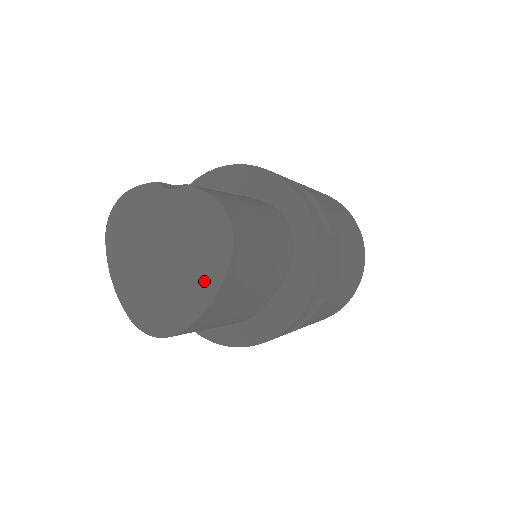
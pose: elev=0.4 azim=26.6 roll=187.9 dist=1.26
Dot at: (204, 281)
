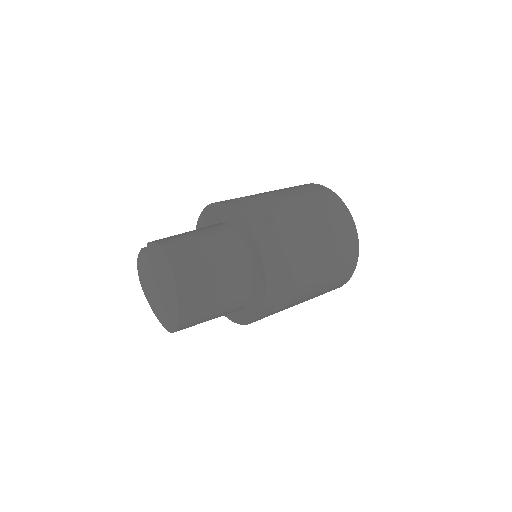
Dot at: (172, 290)
